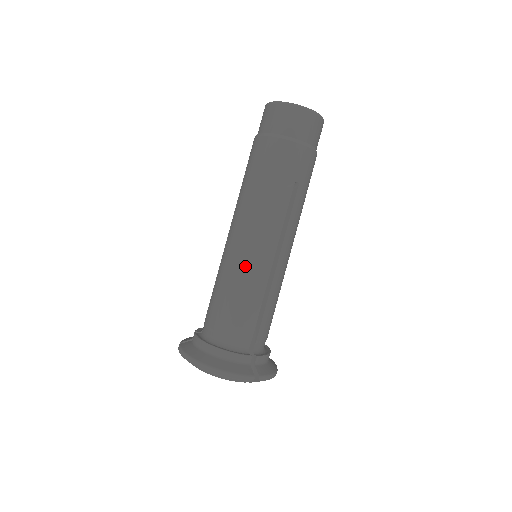
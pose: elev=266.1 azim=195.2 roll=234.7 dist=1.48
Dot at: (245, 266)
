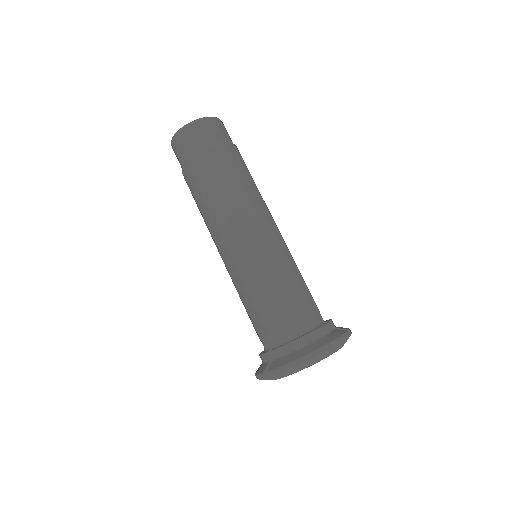
Dot at: (270, 256)
